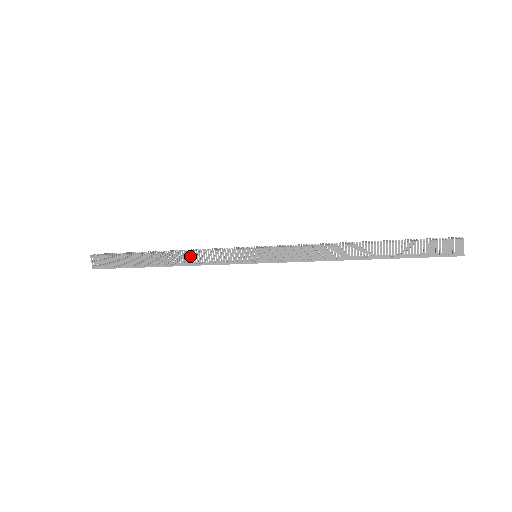
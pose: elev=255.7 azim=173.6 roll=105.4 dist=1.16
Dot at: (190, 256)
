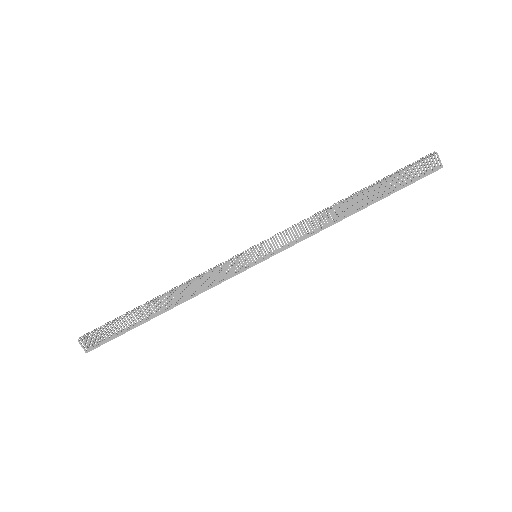
Dot at: (189, 288)
